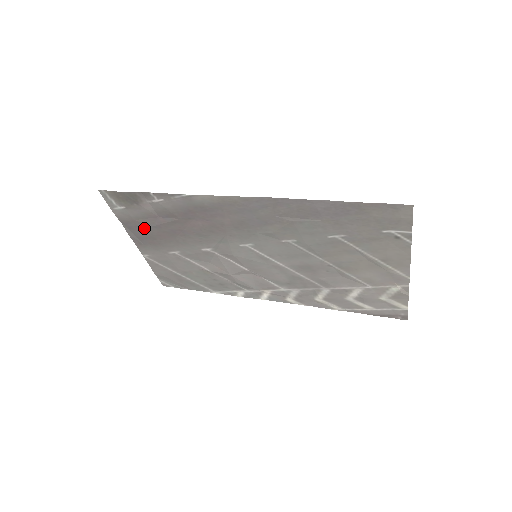
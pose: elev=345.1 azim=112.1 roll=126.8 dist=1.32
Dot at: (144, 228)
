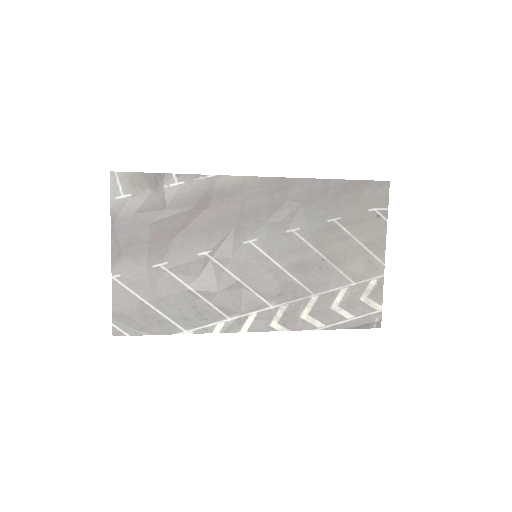
Dot at: (139, 226)
